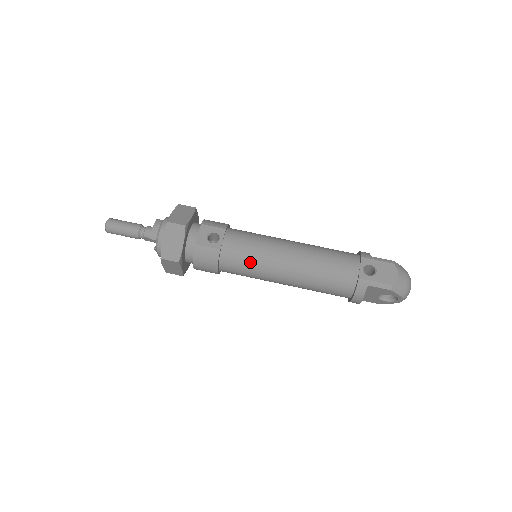
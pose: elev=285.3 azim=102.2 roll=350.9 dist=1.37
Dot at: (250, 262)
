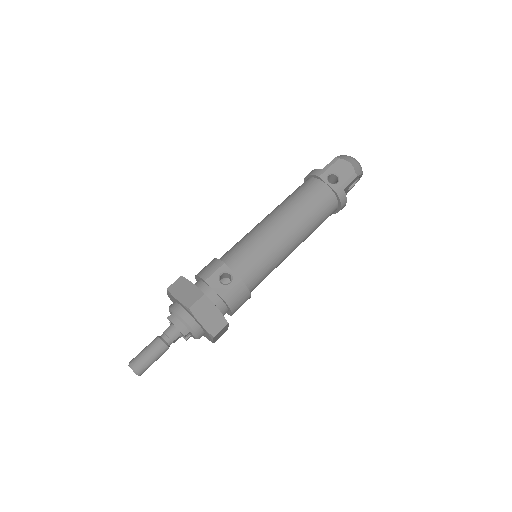
Dot at: (266, 263)
